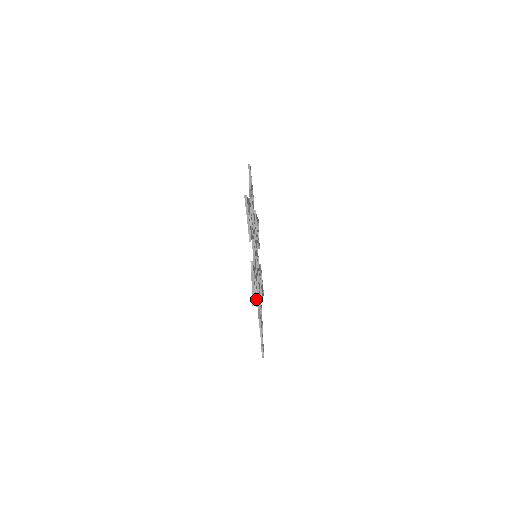
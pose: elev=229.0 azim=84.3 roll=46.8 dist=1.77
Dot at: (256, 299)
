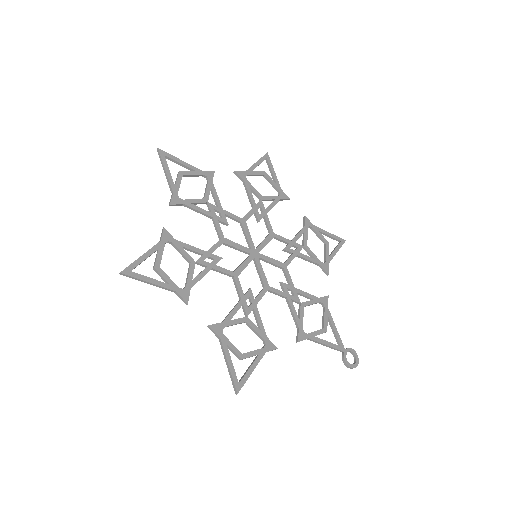
Dot at: (258, 354)
